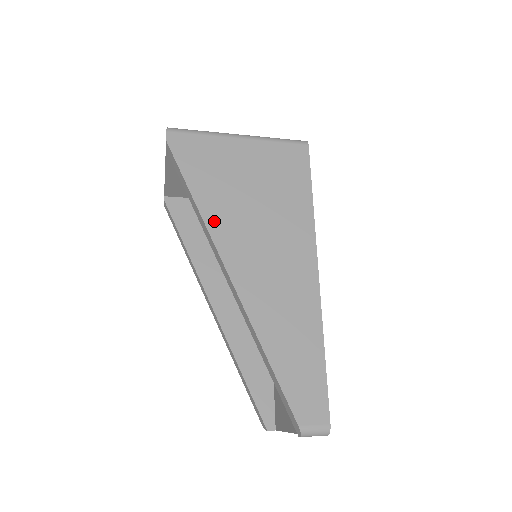
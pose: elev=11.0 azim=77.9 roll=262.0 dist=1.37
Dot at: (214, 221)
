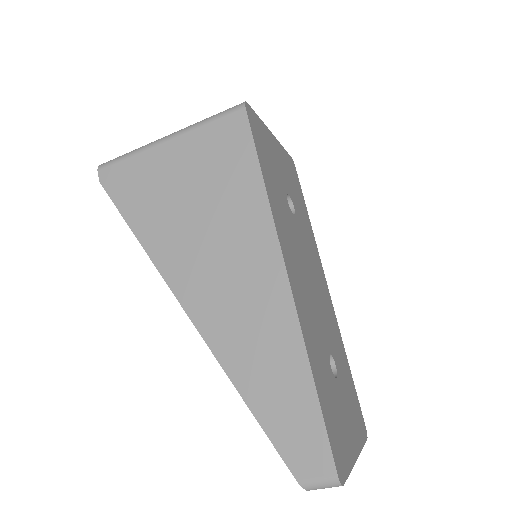
Dot at: (160, 254)
